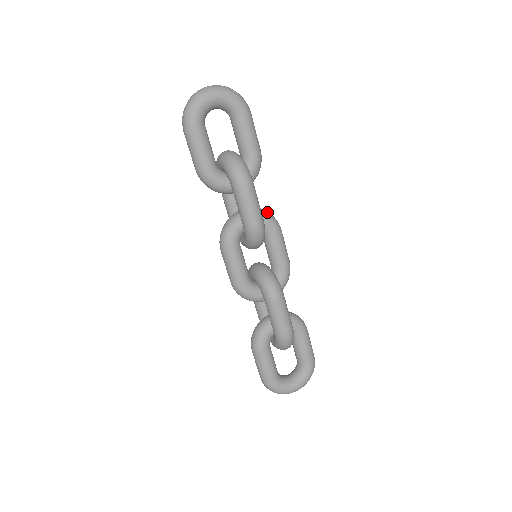
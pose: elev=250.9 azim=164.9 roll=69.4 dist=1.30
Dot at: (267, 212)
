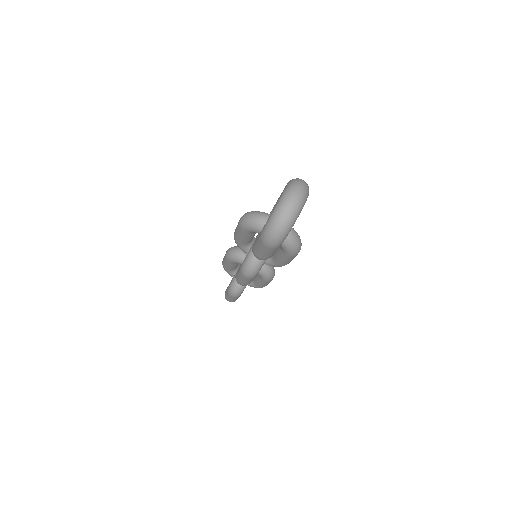
Dot at: occluded
